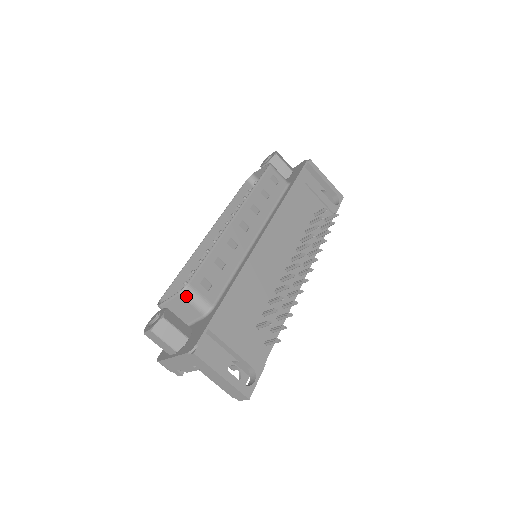
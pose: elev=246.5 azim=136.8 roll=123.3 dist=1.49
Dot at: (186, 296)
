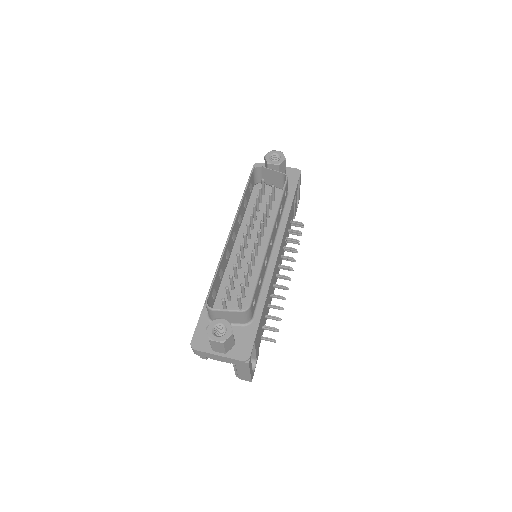
Dot at: (245, 314)
